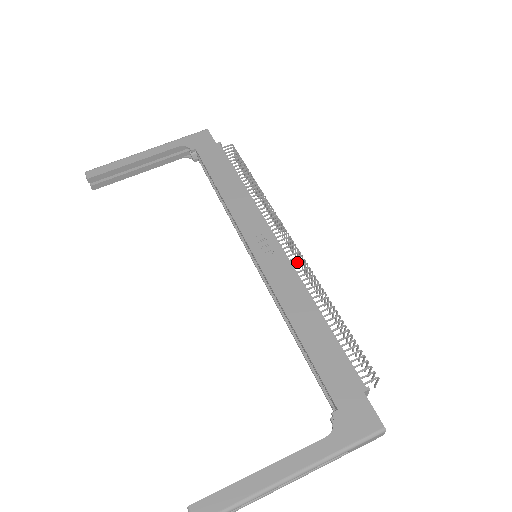
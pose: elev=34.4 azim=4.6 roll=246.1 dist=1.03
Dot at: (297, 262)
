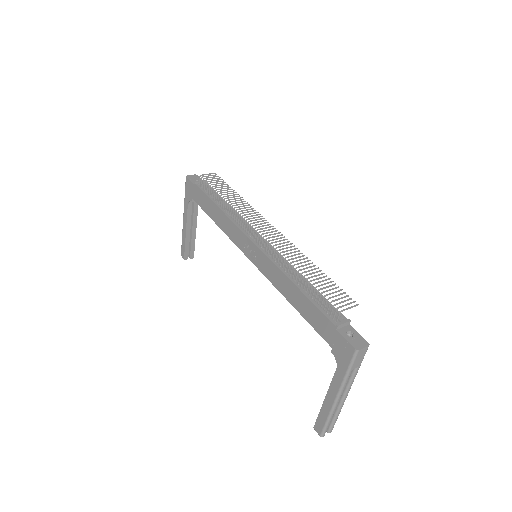
Dot at: (268, 250)
